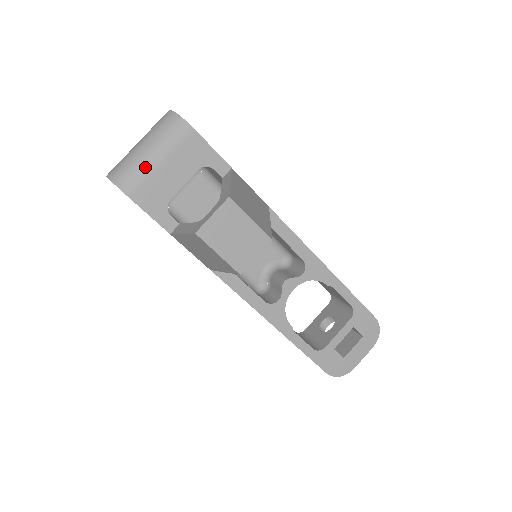
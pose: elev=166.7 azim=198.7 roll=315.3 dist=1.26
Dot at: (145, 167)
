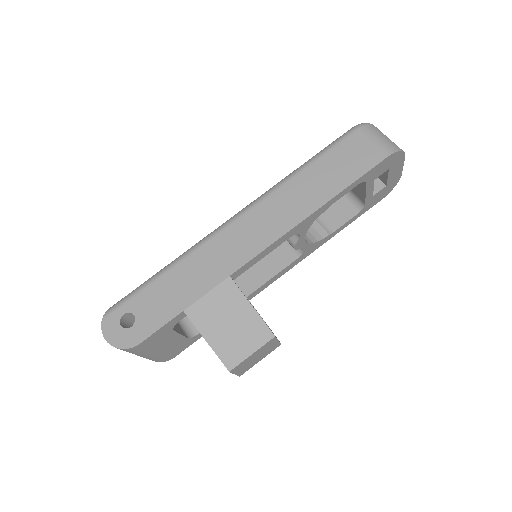
Dot at: (156, 357)
